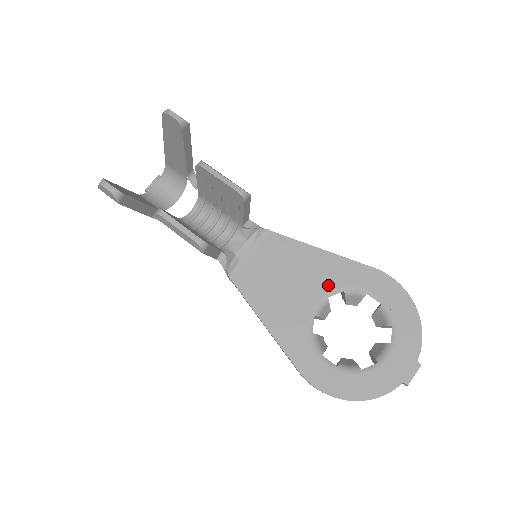
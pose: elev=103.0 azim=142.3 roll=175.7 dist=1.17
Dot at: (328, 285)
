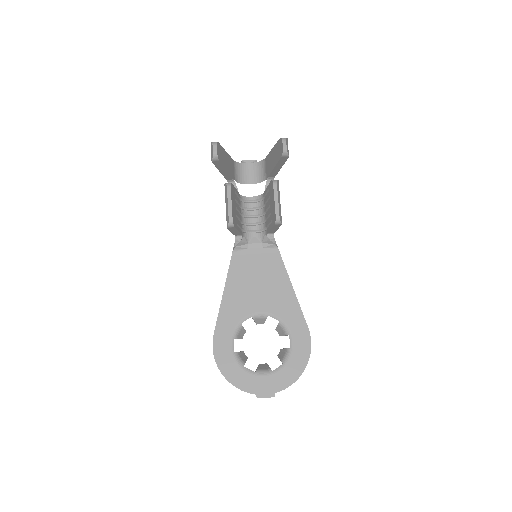
Dot at: (275, 310)
